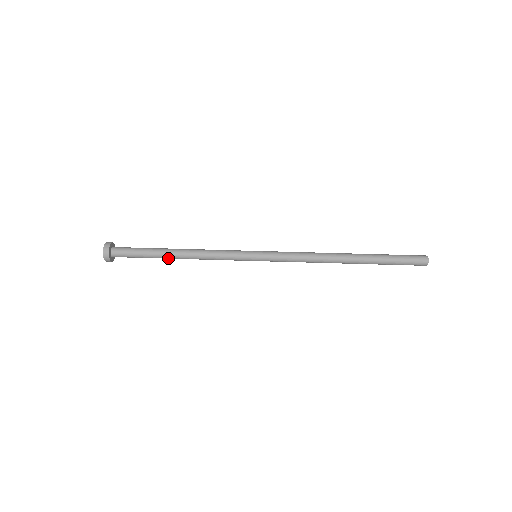
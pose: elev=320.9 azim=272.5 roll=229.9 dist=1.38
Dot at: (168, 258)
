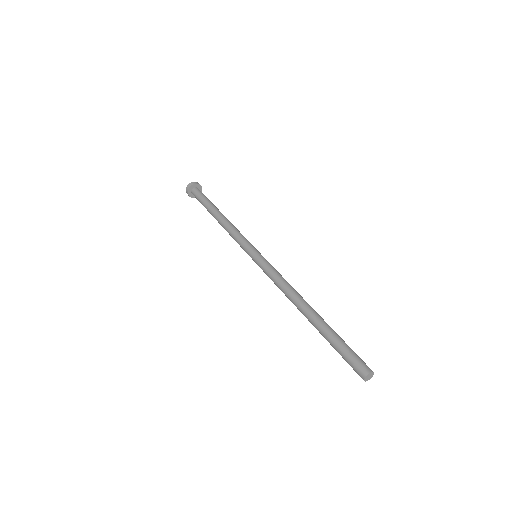
Dot at: (213, 215)
